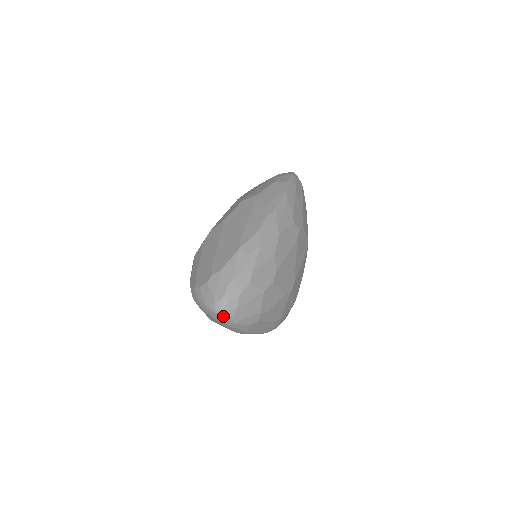
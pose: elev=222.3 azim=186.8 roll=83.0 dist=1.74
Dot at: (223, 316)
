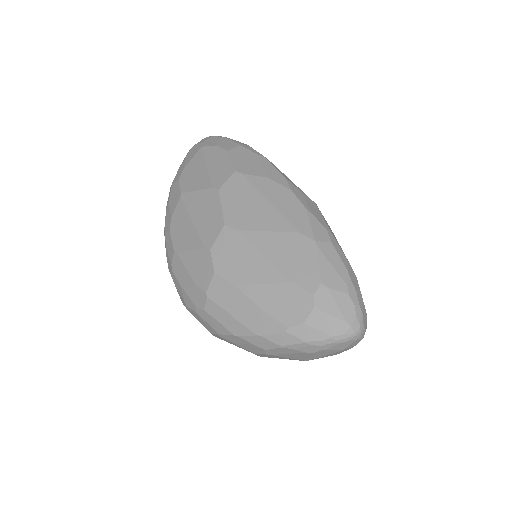
Dot at: (362, 337)
